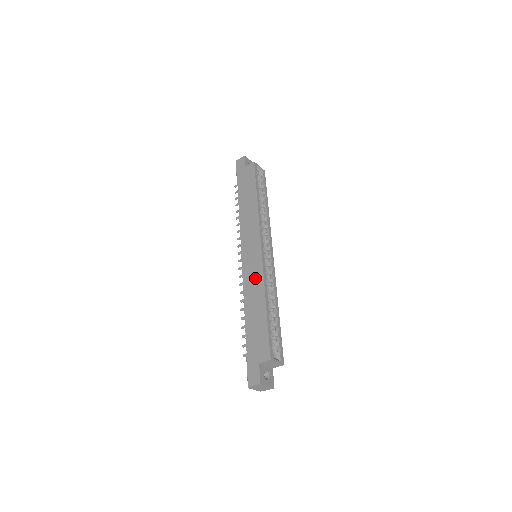
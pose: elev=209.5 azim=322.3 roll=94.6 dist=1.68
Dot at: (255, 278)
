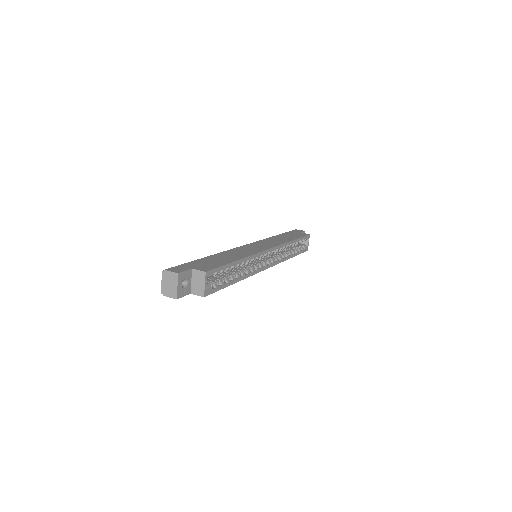
Dot at: (246, 251)
